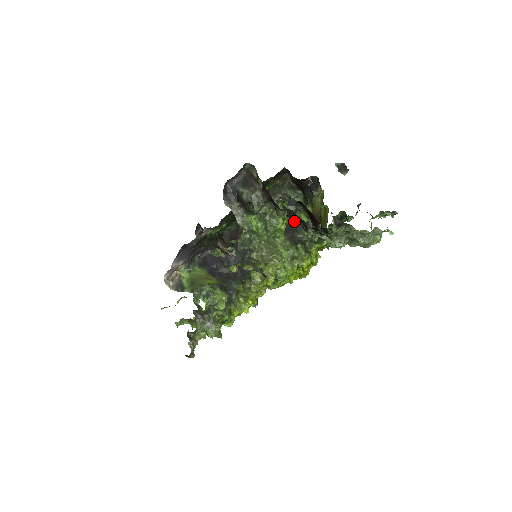
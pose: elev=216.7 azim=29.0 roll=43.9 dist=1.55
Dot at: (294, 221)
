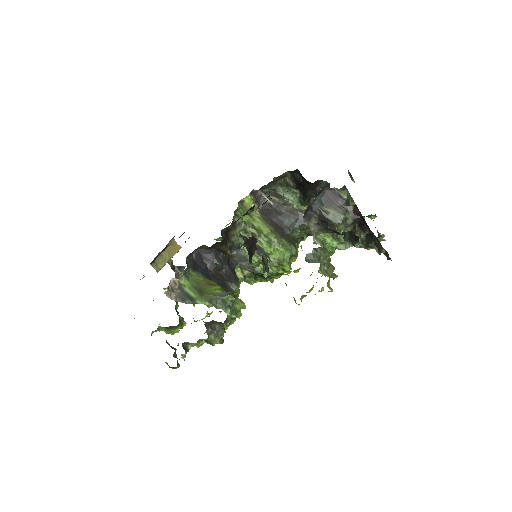
Dot at: occluded
